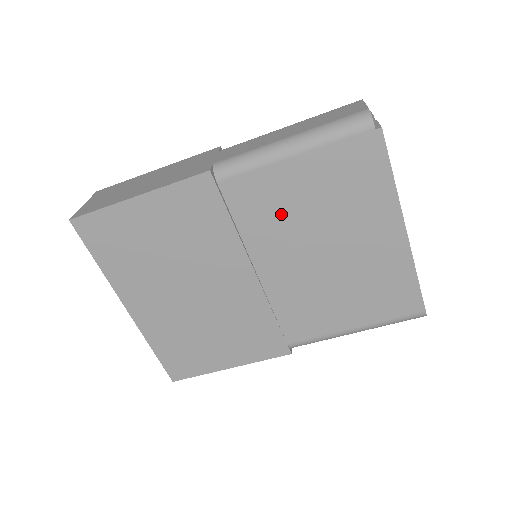
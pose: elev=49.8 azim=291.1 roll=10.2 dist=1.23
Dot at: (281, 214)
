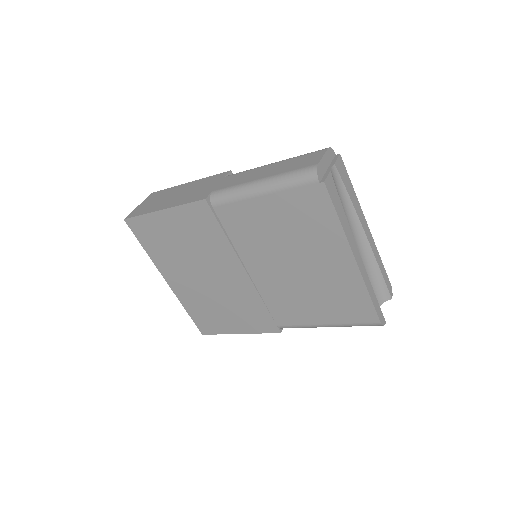
Dot at: (259, 234)
